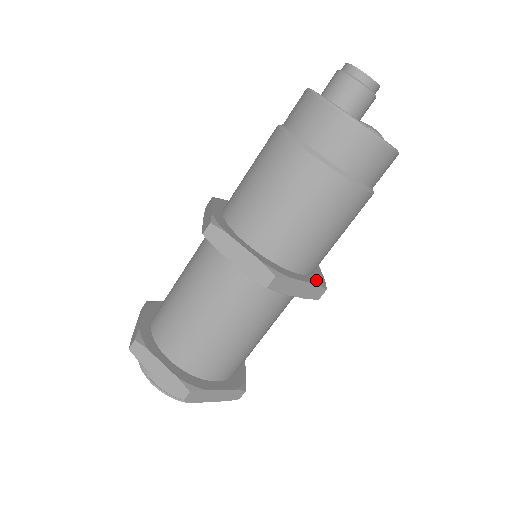
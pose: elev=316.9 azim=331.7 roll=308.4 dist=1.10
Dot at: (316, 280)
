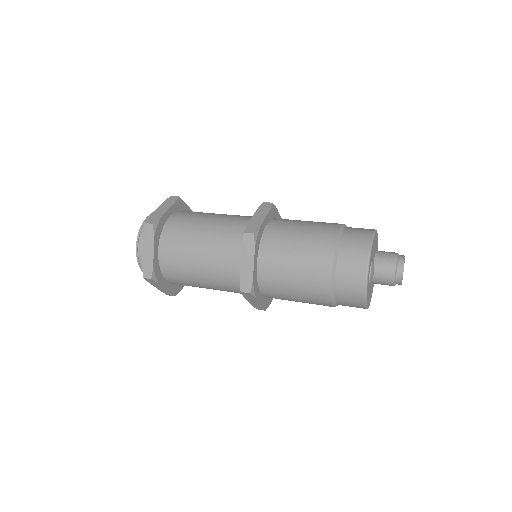
Dot at: (255, 283)
